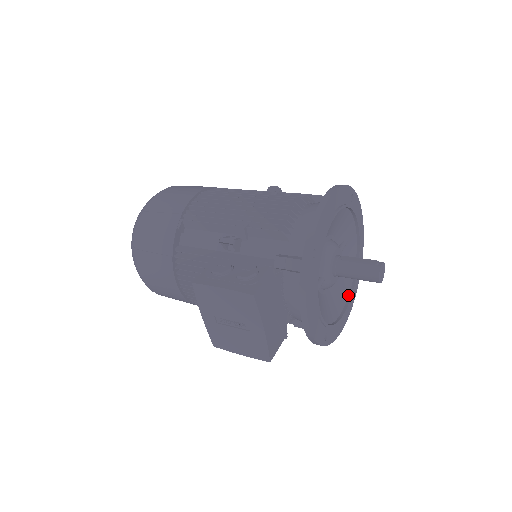
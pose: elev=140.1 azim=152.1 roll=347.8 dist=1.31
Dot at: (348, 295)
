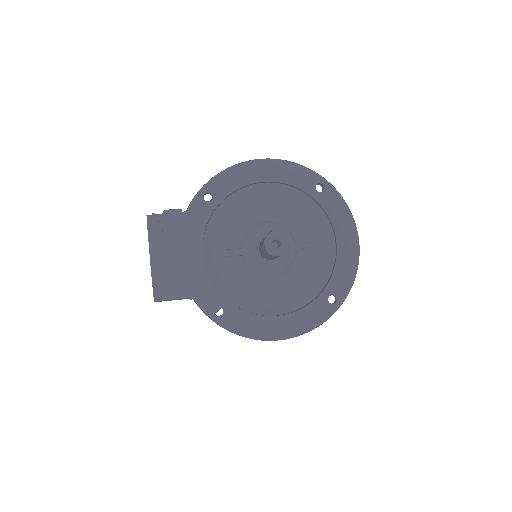
Dot at: (299, 308)
